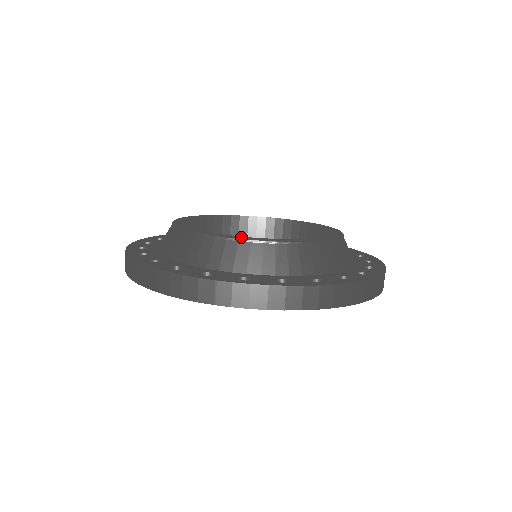
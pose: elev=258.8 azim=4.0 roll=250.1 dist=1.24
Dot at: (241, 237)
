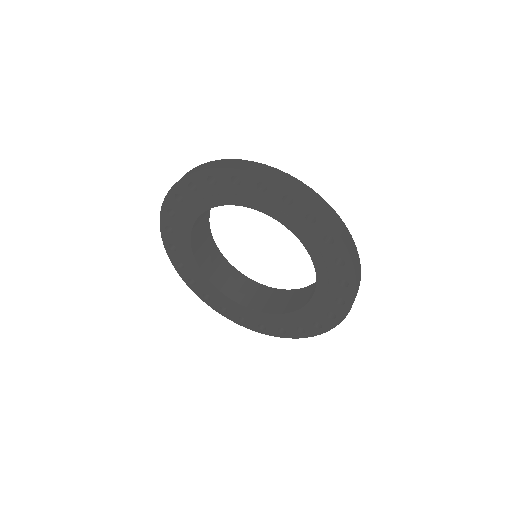
Dot at: occluded
